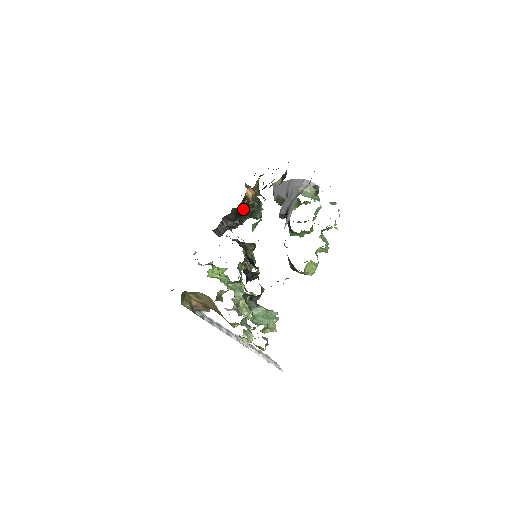
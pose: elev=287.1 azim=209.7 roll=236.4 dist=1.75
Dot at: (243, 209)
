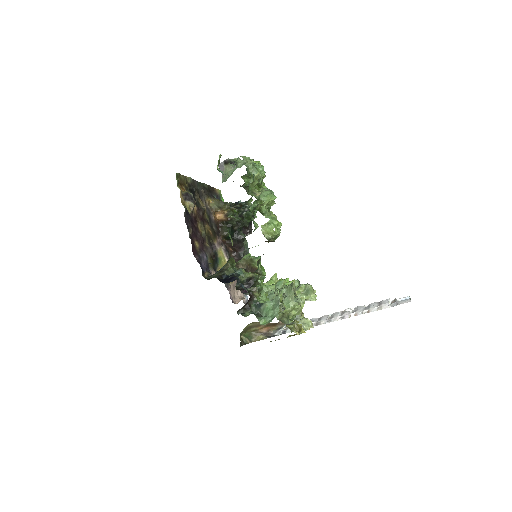
Dot at: (210, 240)
